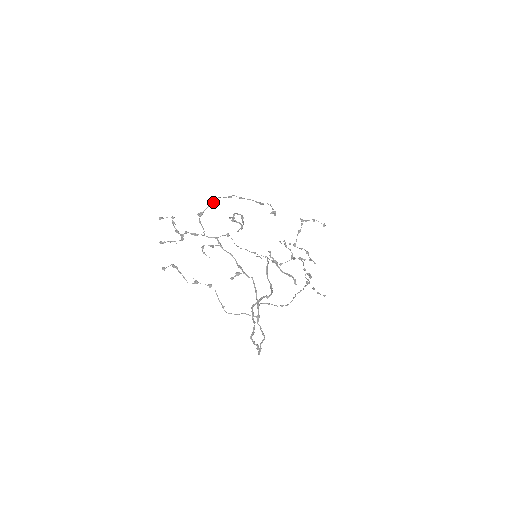
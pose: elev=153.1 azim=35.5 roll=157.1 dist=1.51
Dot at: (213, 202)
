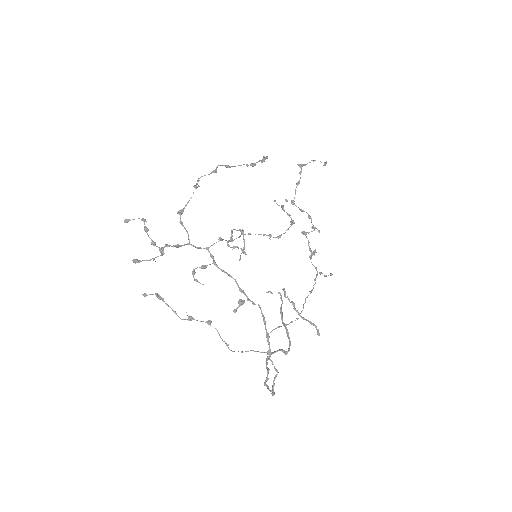
Dot at: occluded
